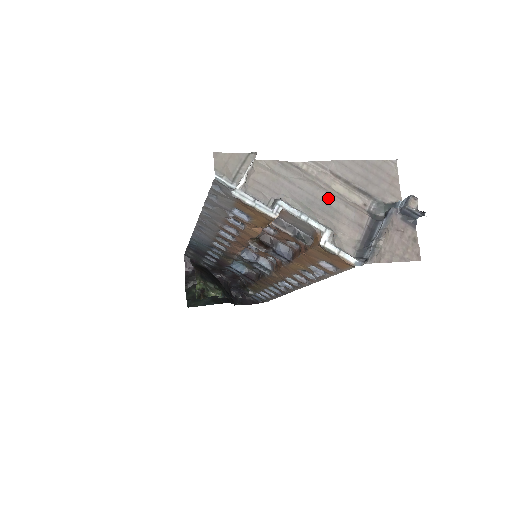
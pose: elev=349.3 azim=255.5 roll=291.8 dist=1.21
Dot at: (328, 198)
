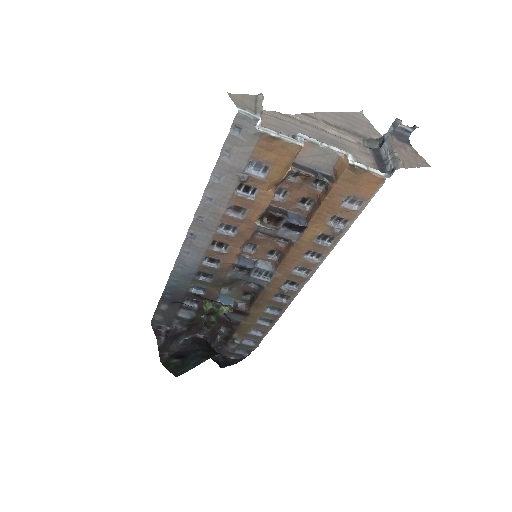
Dot at: (331, 136)
